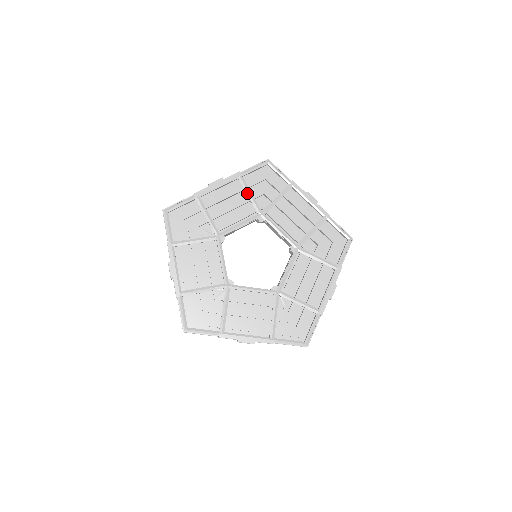
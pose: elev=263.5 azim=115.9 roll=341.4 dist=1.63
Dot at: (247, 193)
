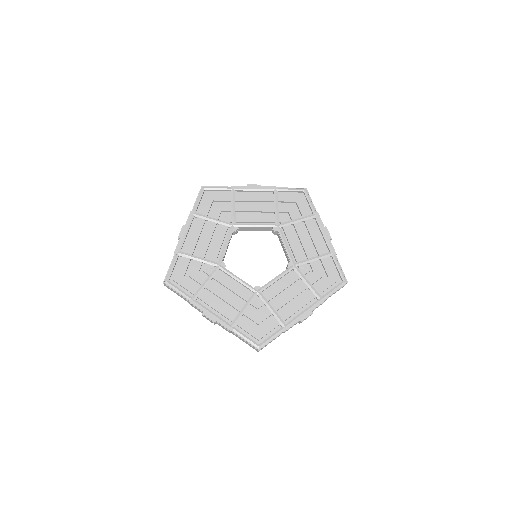
Dot at: (275, 205)
